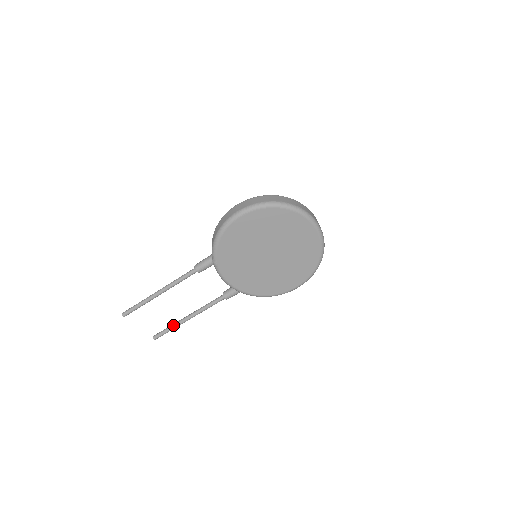
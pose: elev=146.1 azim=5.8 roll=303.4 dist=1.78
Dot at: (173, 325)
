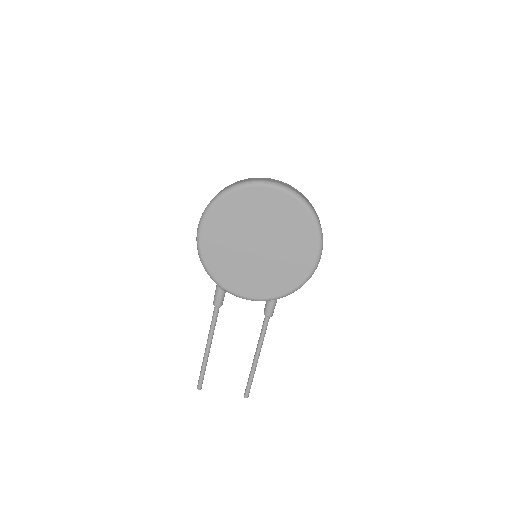
Dot at: (250, 373)
